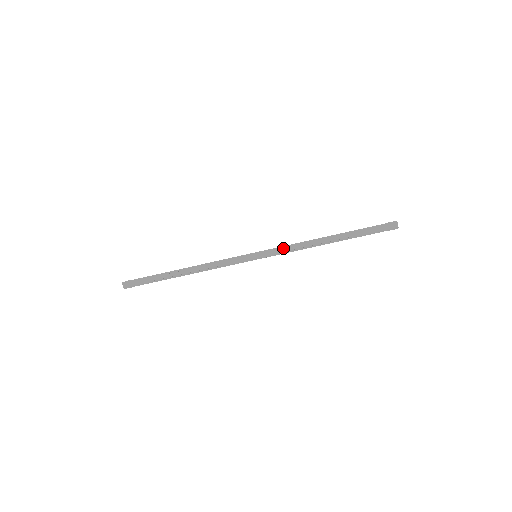
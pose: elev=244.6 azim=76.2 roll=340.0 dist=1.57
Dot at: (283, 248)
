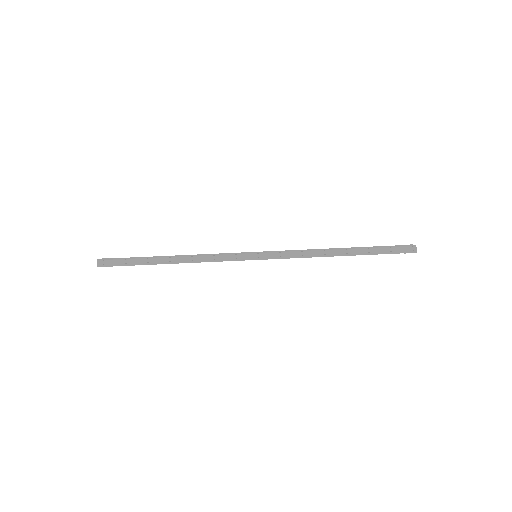
Dot at: (288, 252)
